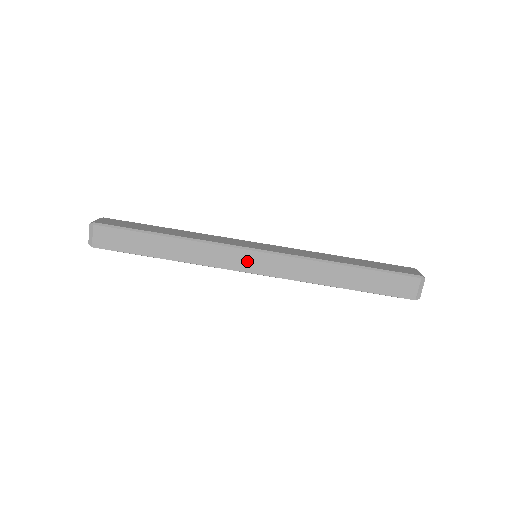
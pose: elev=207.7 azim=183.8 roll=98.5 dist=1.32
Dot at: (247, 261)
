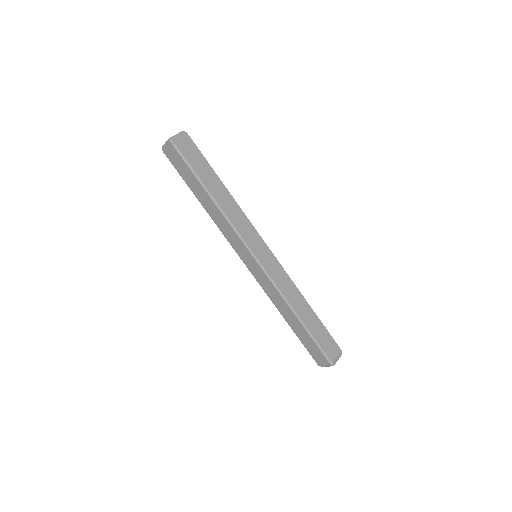
Dot at: (246, 256)
